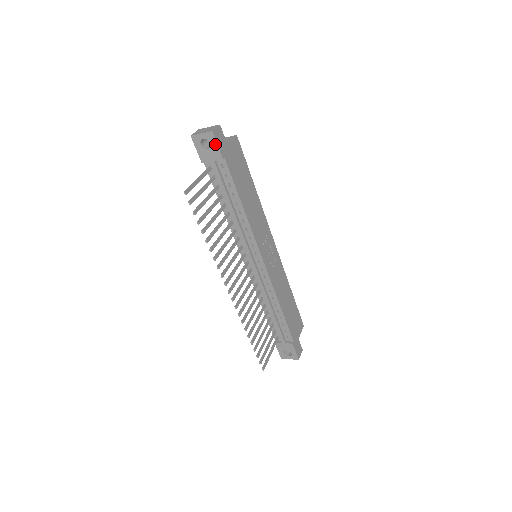
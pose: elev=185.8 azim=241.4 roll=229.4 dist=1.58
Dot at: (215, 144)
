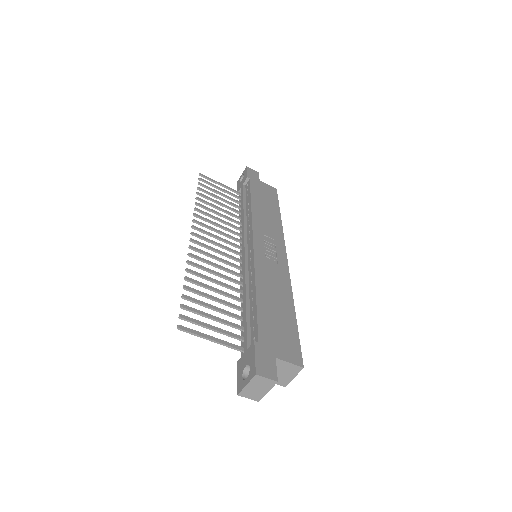
Dot at: (246, 173)
